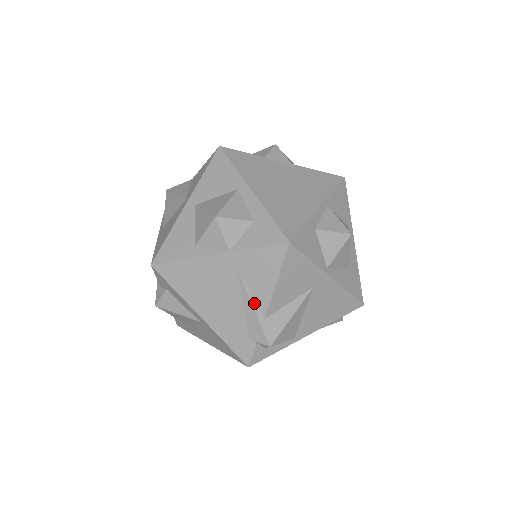
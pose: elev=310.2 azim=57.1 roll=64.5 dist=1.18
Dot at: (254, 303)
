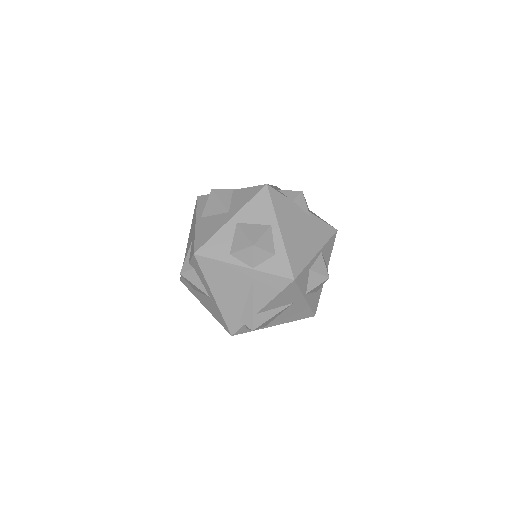
Dot at: (254, 303)
